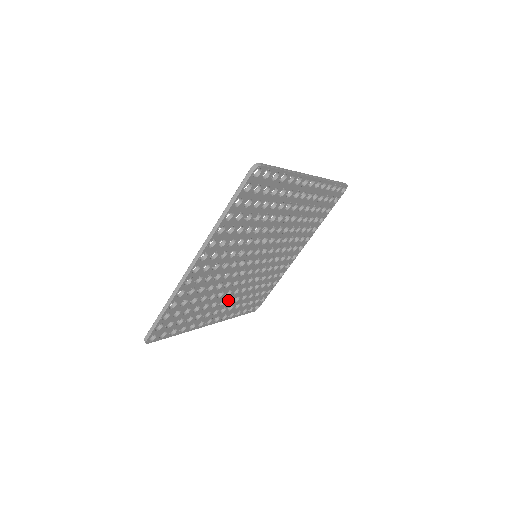
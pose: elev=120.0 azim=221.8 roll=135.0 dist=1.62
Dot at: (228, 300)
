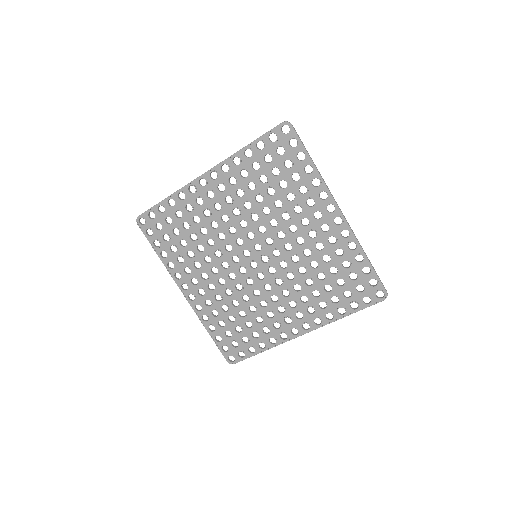
Dot at: (212, 289)
